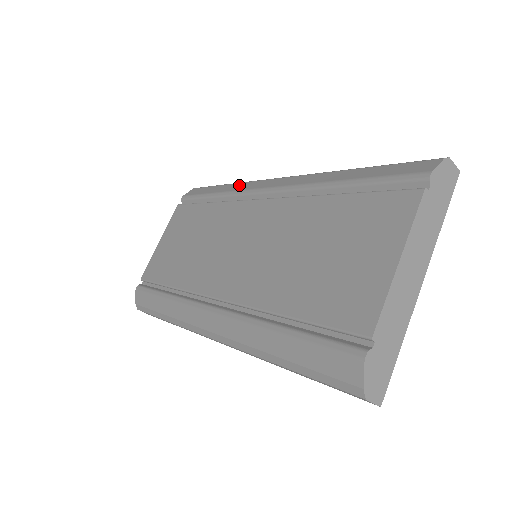
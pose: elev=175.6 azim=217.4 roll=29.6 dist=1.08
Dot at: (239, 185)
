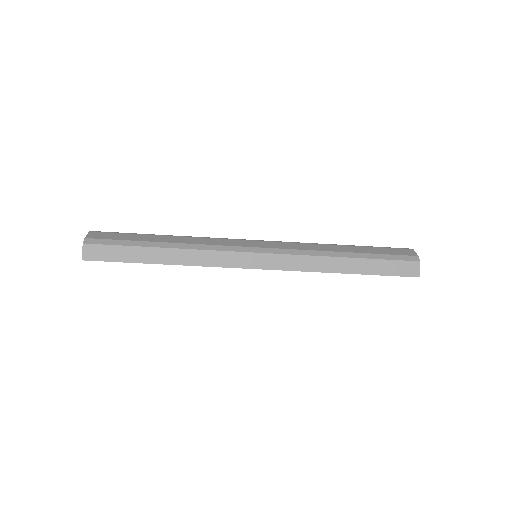
Dot at: occluded
